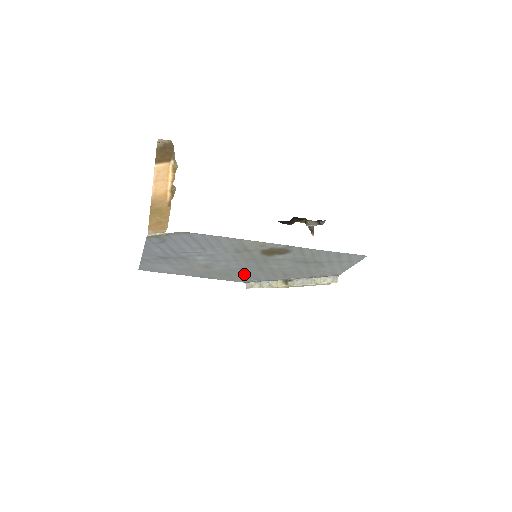
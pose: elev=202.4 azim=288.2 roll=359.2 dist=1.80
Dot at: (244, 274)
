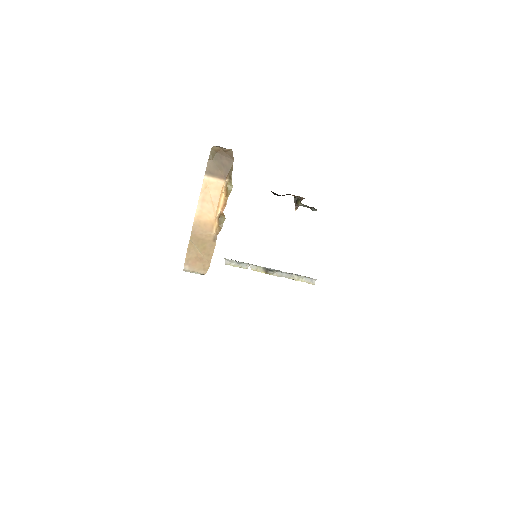
Dot at: occluded
